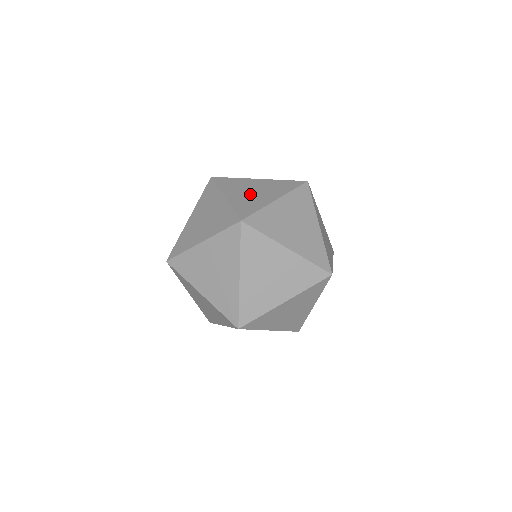
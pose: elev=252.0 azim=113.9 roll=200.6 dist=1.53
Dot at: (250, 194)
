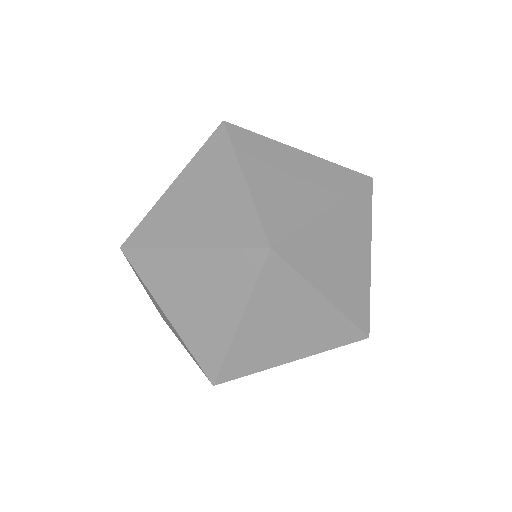
Dot at: occluded
